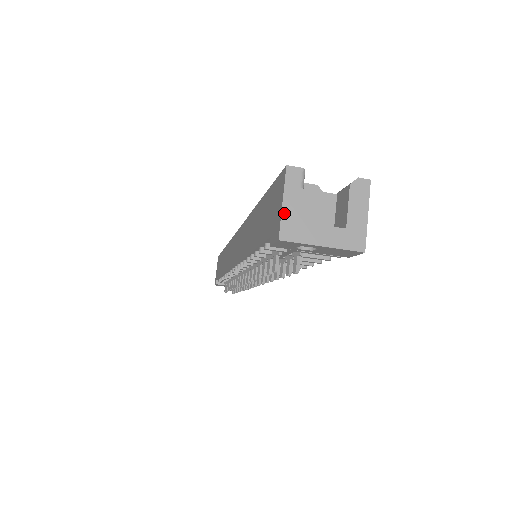
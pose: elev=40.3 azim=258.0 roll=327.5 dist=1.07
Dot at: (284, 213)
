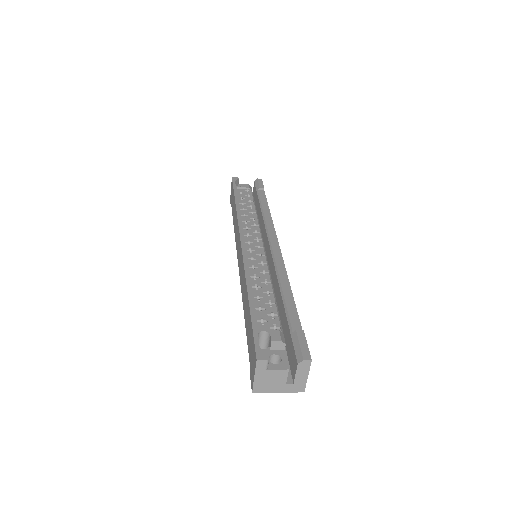
Dot at: (255, 382)
